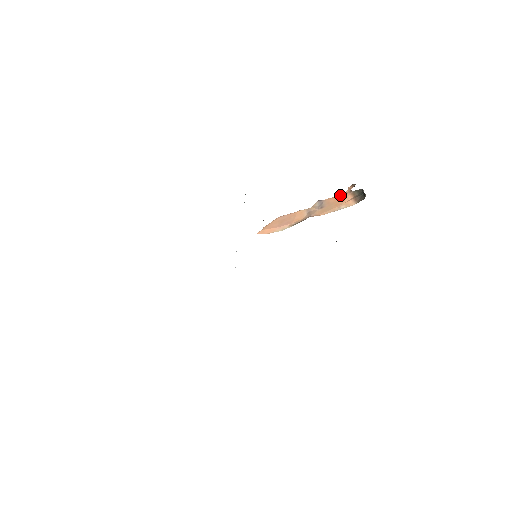
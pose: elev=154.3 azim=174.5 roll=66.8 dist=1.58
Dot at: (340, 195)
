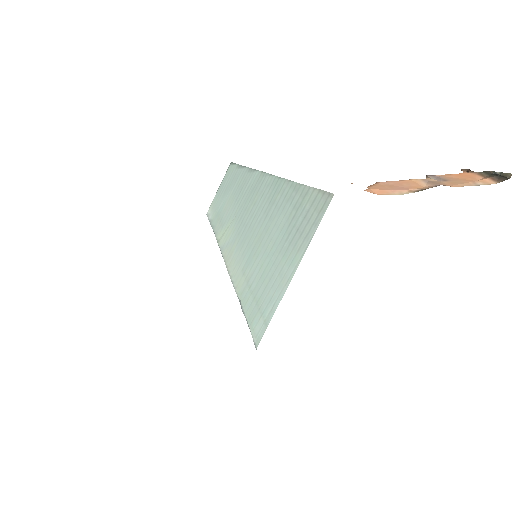
Dot at: (462, 173)
